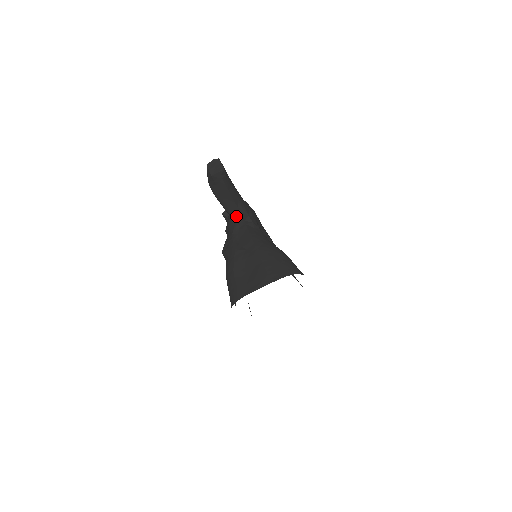
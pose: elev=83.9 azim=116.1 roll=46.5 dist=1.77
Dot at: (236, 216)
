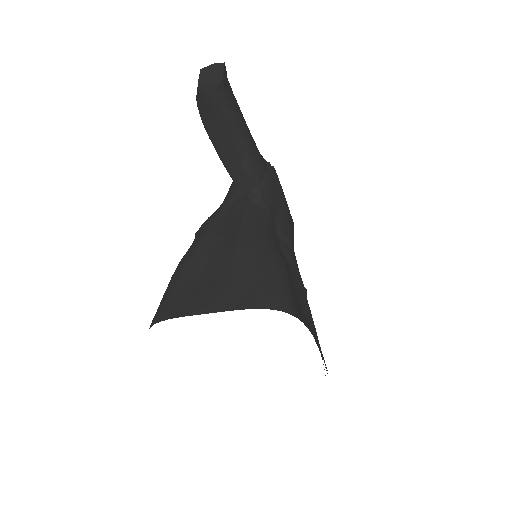
Dot at: (238, 179)
